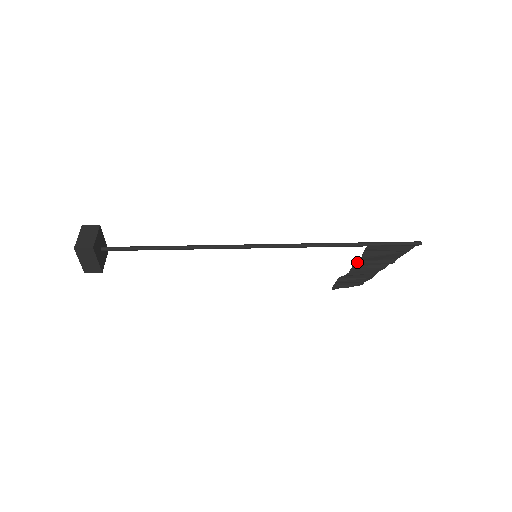
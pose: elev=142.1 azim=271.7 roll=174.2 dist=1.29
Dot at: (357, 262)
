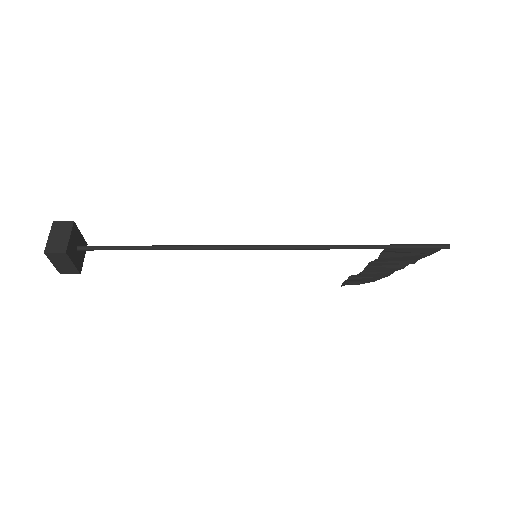
Dot at: (372, 262)
